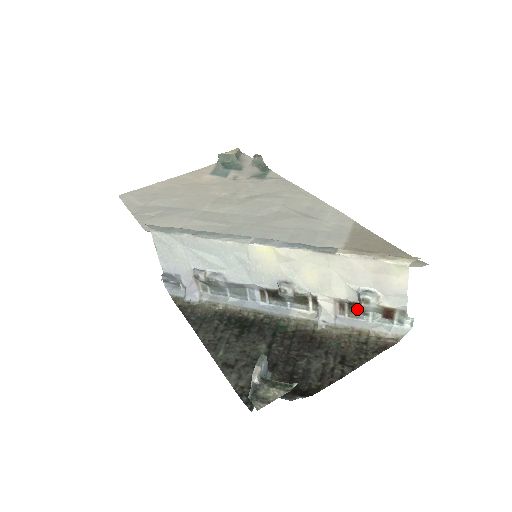
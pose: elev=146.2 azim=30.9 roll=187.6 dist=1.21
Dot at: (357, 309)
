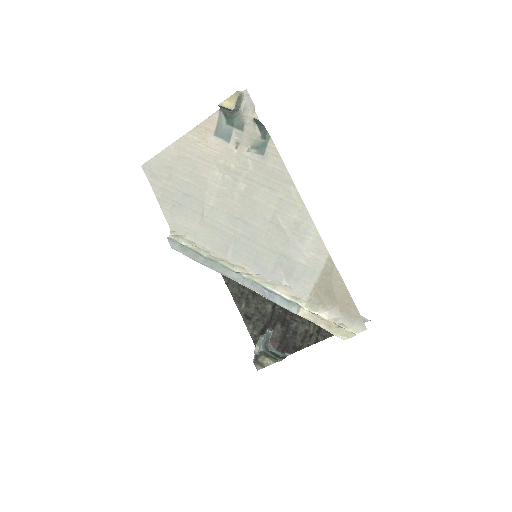
Dot at: occluded
